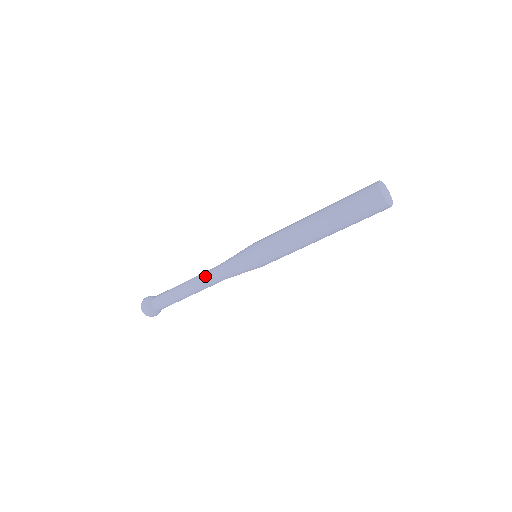
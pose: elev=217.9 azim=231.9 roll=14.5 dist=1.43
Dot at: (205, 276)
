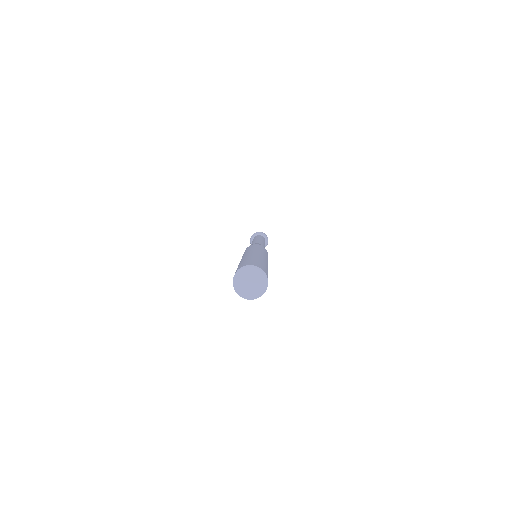
Dot at: occluded
